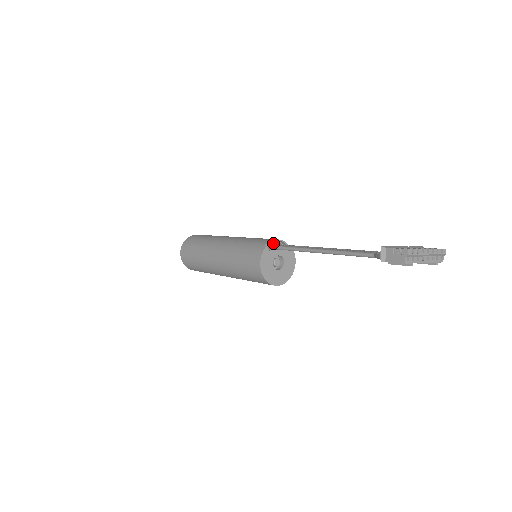
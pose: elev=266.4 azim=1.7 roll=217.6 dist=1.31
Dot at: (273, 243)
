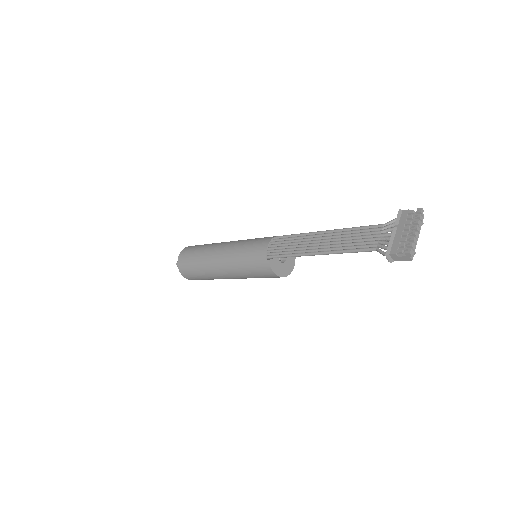
Dot at: occluded
